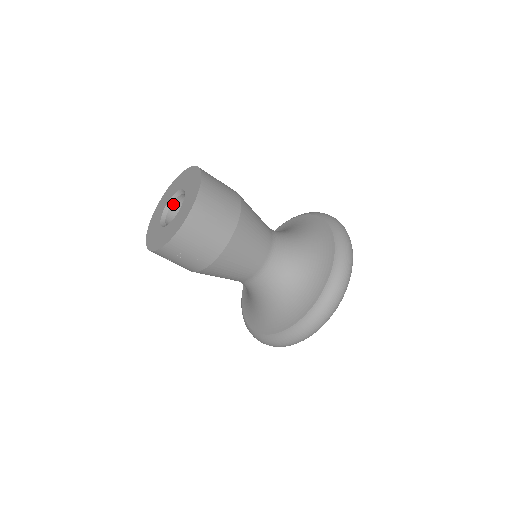
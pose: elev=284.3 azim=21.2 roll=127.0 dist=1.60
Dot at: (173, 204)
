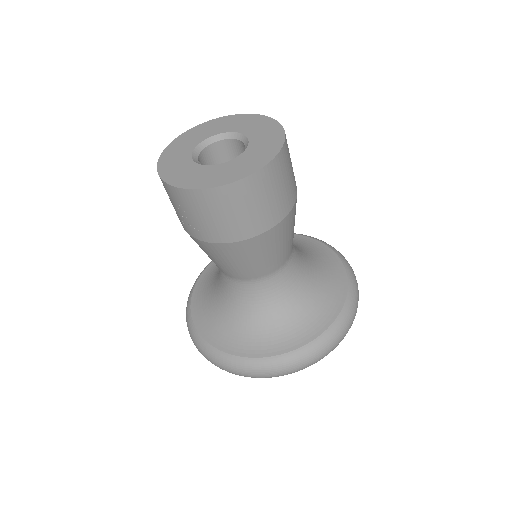
Dot at: (223, 141)
